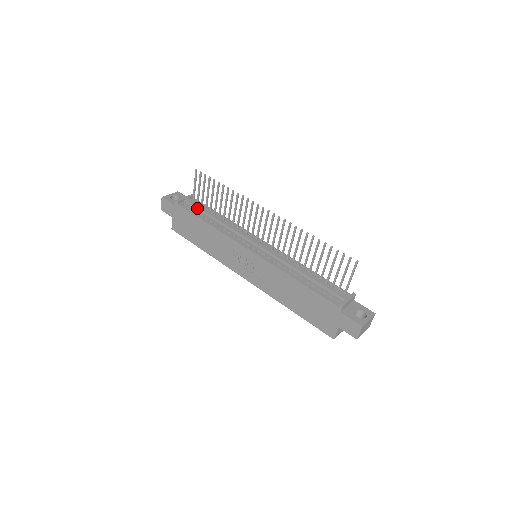
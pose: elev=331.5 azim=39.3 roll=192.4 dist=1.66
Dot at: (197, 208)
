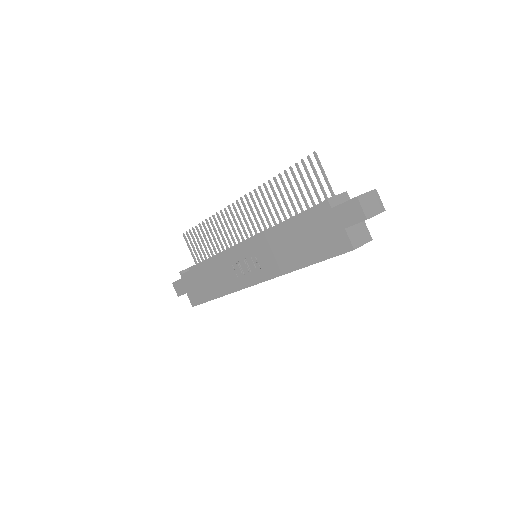
Dot at: (198, 265)
